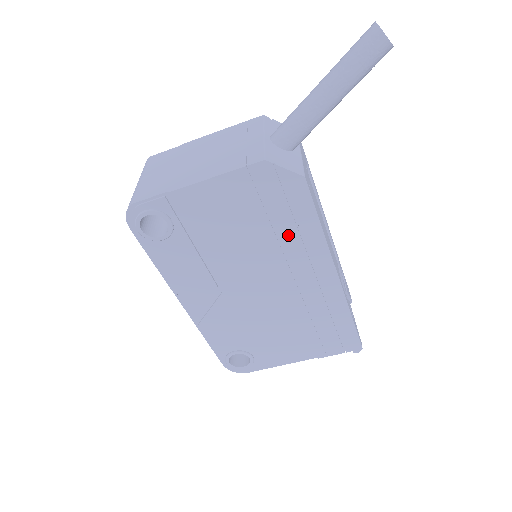
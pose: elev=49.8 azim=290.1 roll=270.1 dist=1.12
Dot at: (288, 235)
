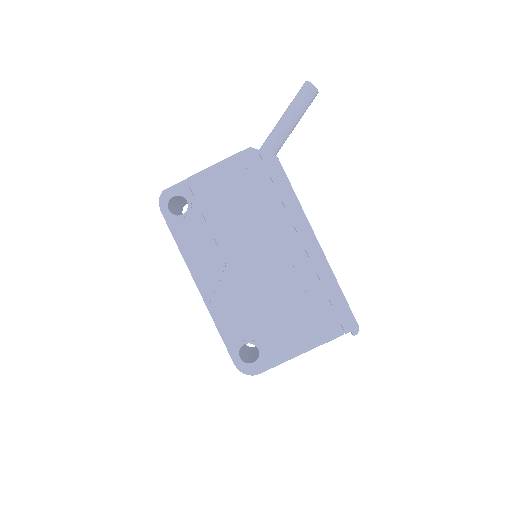
Dot at: (273, 205)
